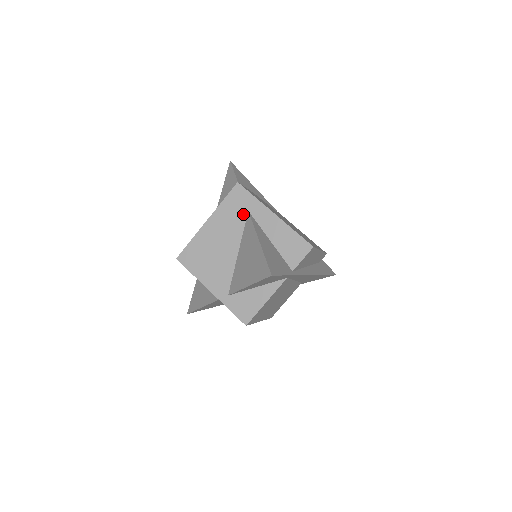
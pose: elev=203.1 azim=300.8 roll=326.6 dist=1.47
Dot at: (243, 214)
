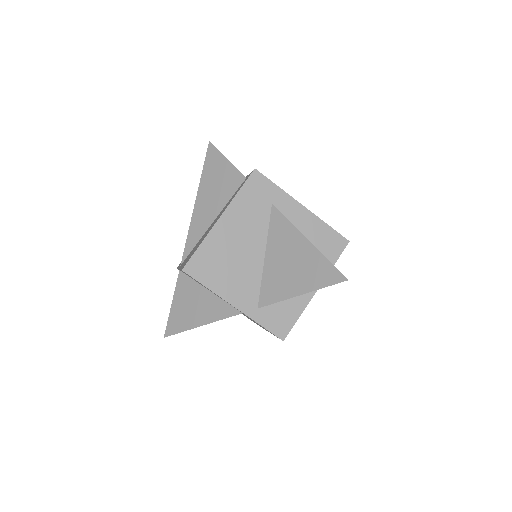
Dot at: (266, 208)
